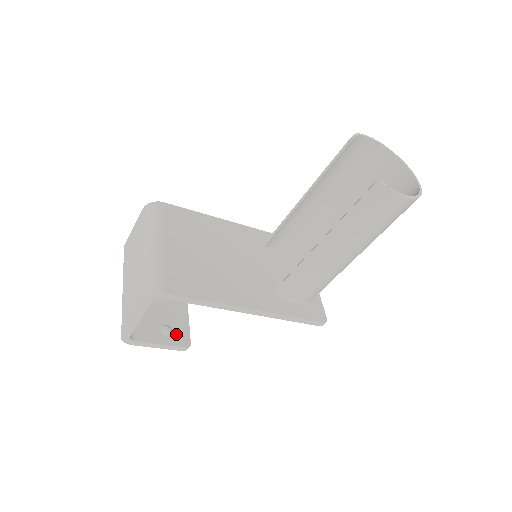
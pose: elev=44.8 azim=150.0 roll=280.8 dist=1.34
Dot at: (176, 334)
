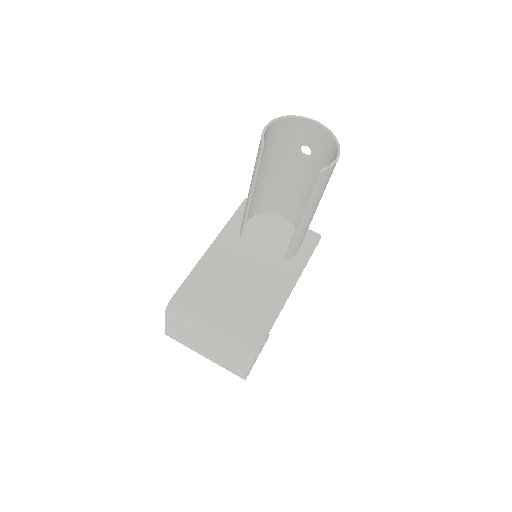
Dot at: occluded
